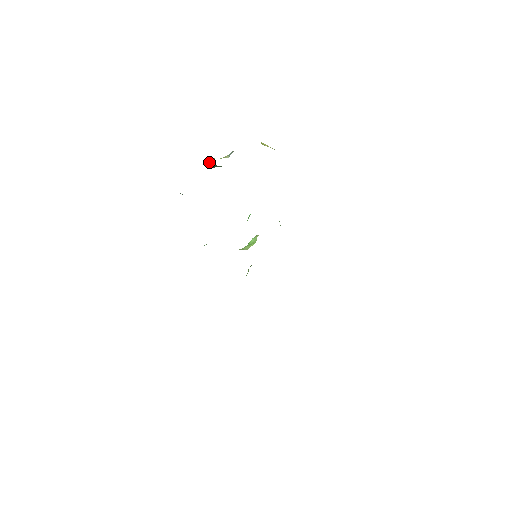
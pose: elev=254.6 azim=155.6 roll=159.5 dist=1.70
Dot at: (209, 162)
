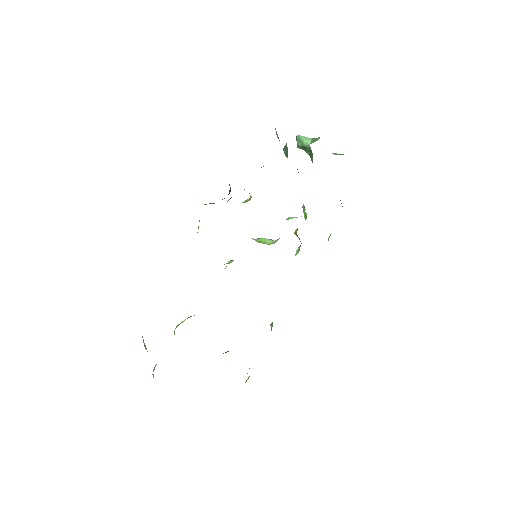
Dot at: (308, 140)
